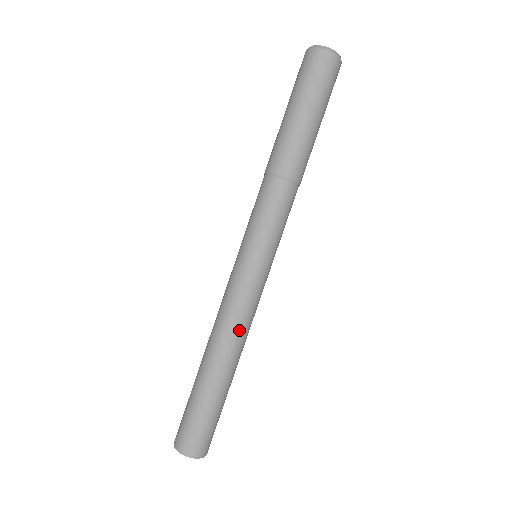
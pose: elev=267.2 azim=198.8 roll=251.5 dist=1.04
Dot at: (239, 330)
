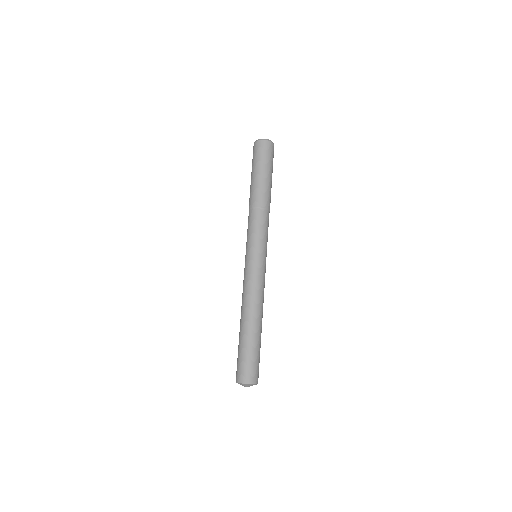
Dot at: (261, 298)
